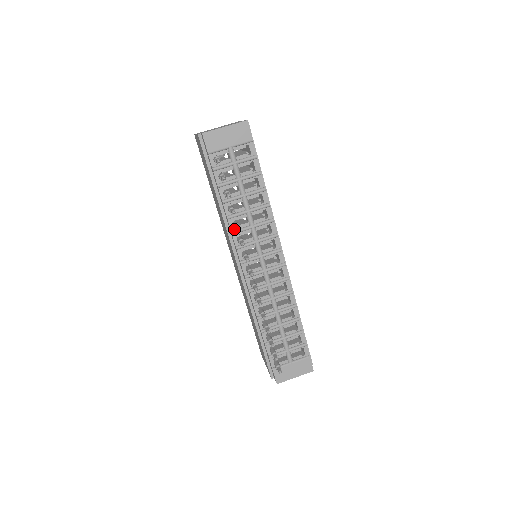
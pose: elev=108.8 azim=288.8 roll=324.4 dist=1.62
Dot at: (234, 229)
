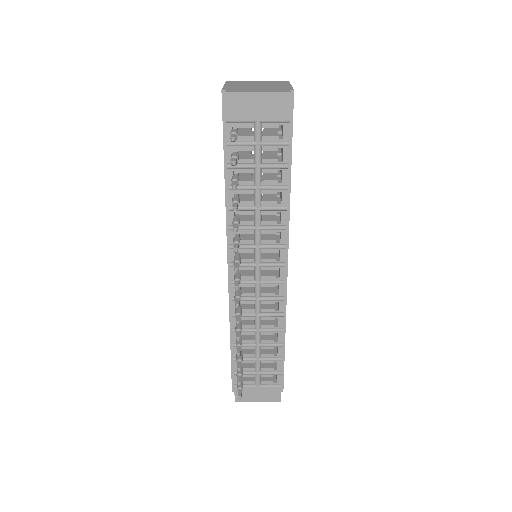
Dot at: occluded
